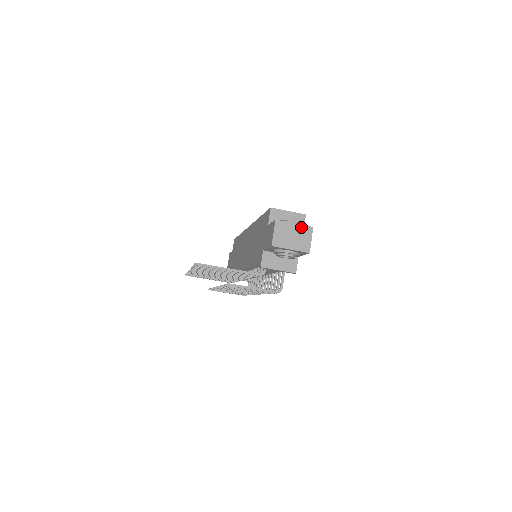
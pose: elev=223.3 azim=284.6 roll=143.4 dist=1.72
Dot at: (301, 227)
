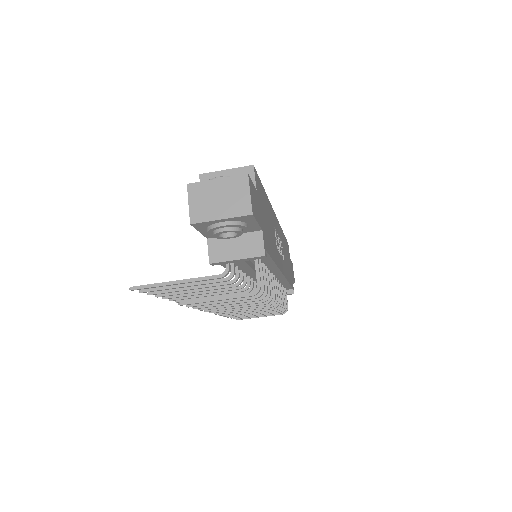
Dot at: (229, 181)
